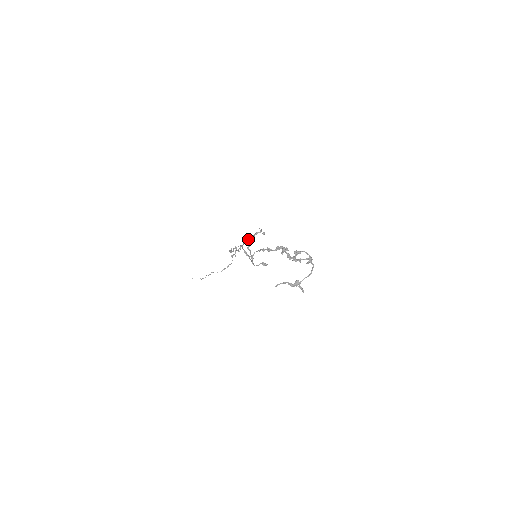
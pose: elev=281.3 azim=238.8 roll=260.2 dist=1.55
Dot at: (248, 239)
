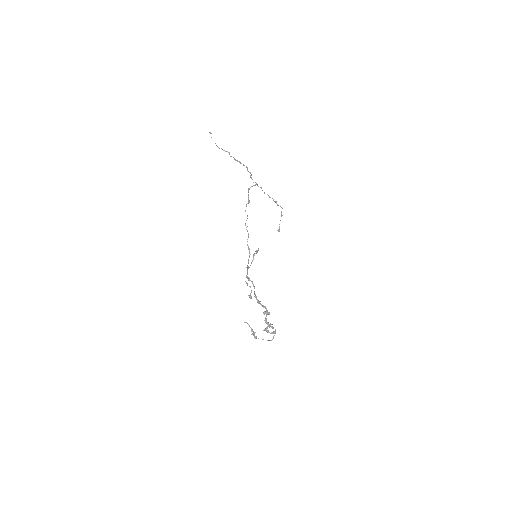
Dot at: (270, 197)
